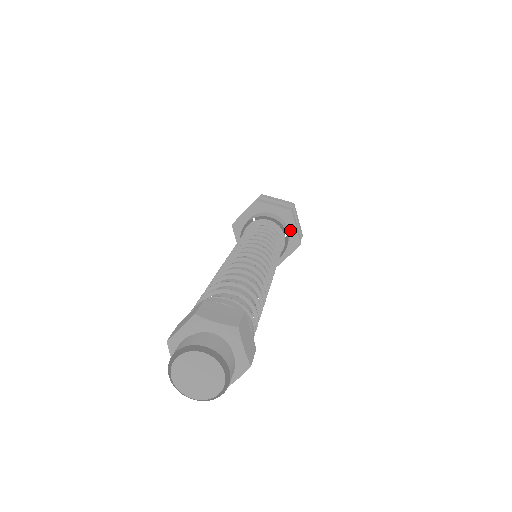
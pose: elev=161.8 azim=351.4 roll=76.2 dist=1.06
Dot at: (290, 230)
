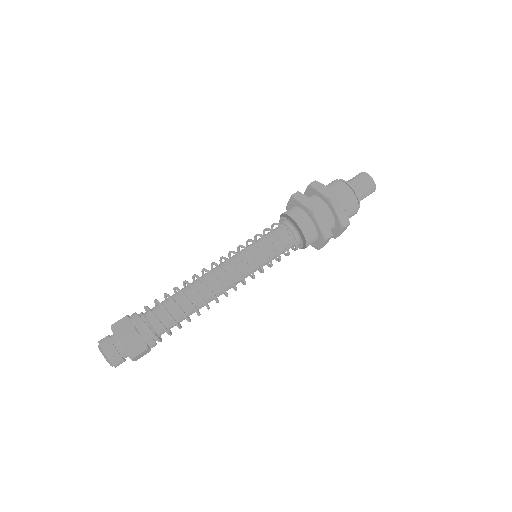
Dot at: (318, 241)
